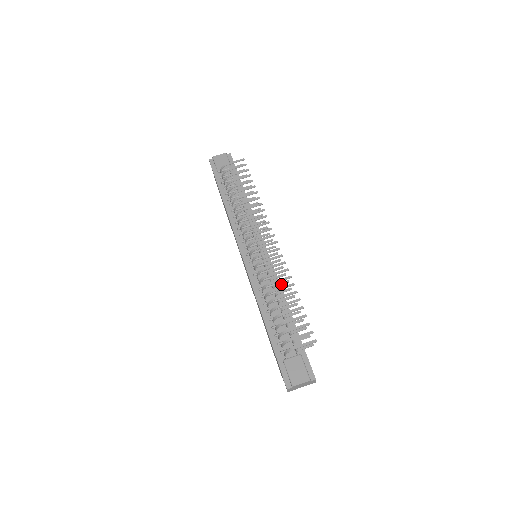
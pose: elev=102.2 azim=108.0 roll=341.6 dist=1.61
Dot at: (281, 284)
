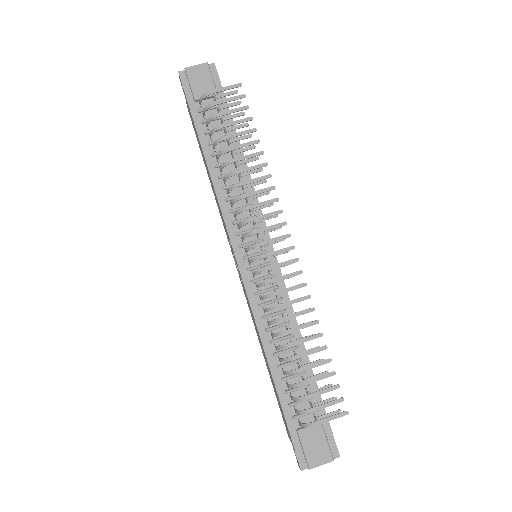
Dot at: occluded
